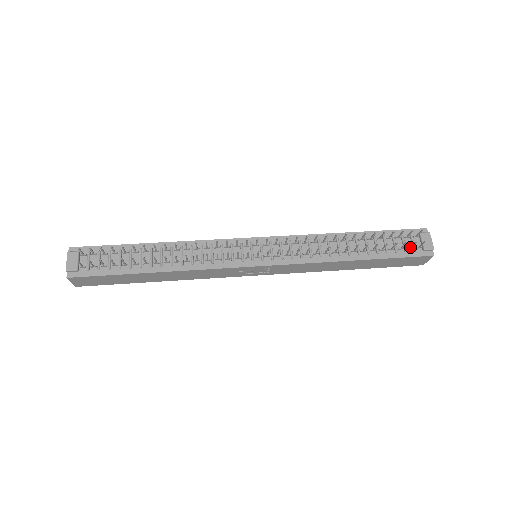
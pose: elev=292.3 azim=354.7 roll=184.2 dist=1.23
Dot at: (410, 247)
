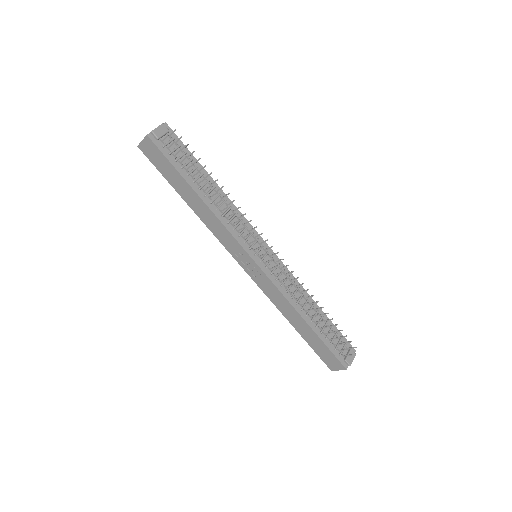
Dot at: (340, 350)
